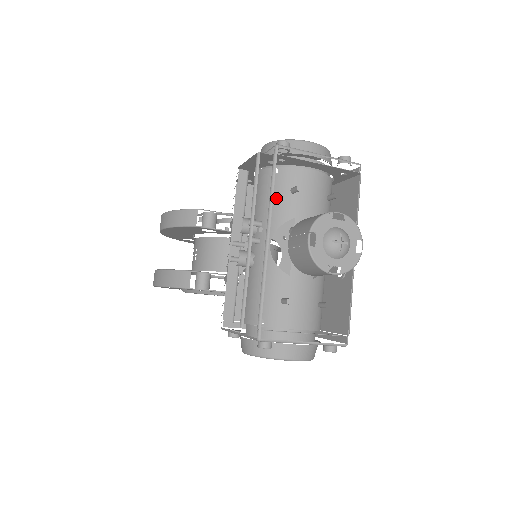
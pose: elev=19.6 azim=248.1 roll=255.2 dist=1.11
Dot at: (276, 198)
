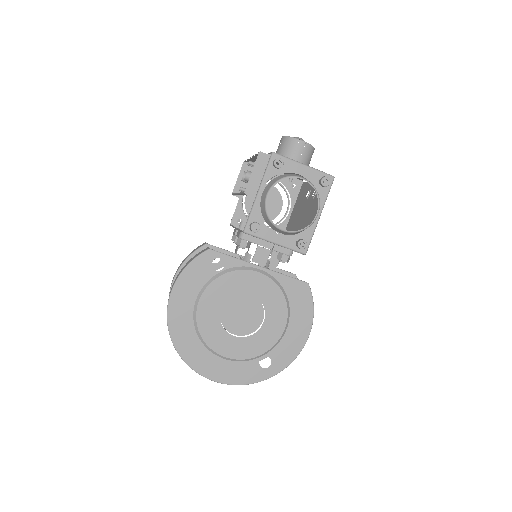
Dot at: occluded
